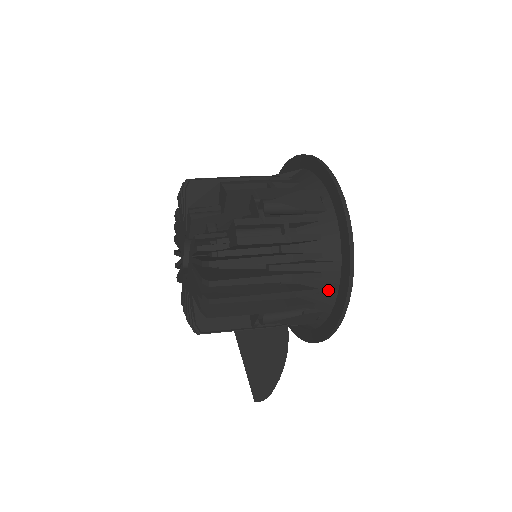
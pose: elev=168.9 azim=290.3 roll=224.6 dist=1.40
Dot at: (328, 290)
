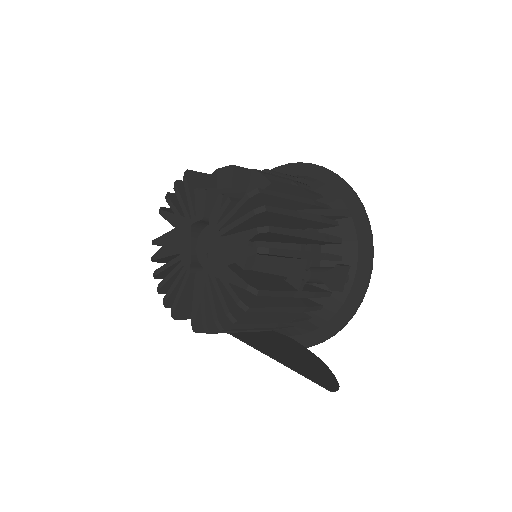
Dot at: (348, 238)
